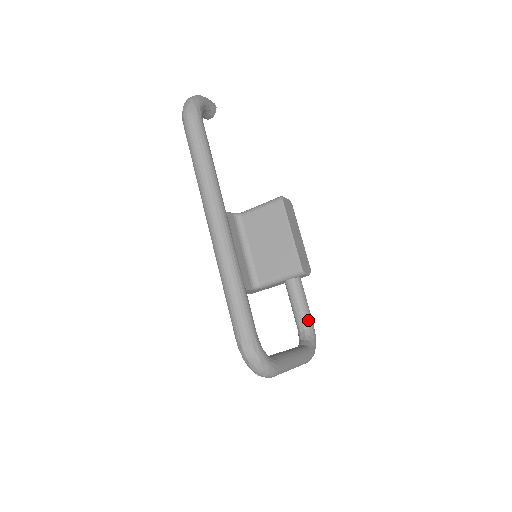
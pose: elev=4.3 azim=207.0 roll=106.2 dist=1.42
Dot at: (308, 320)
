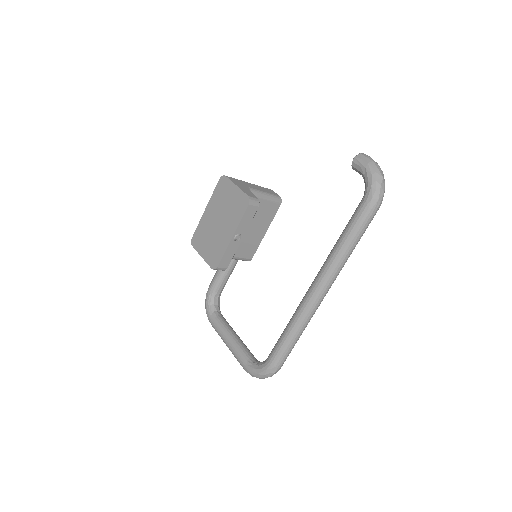
Dot at: occluded
